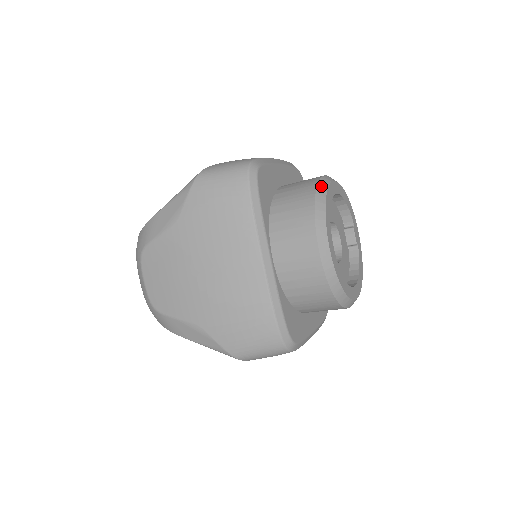
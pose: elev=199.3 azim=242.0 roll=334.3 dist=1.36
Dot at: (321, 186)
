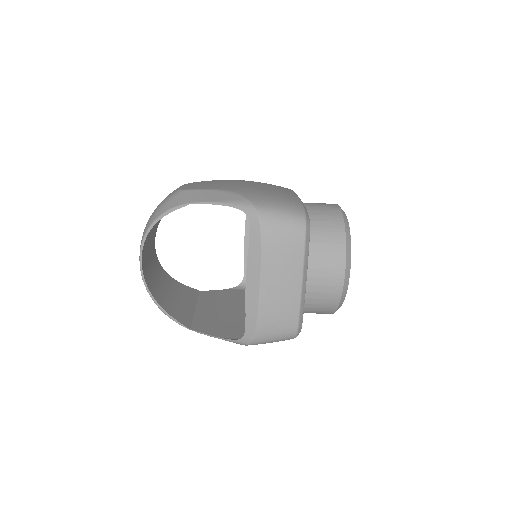
Dot at: occluded
